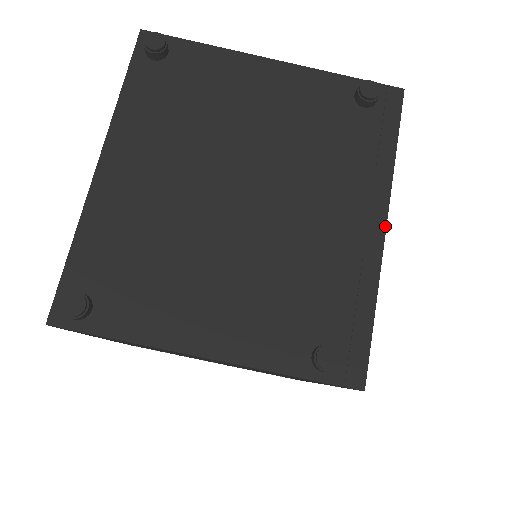
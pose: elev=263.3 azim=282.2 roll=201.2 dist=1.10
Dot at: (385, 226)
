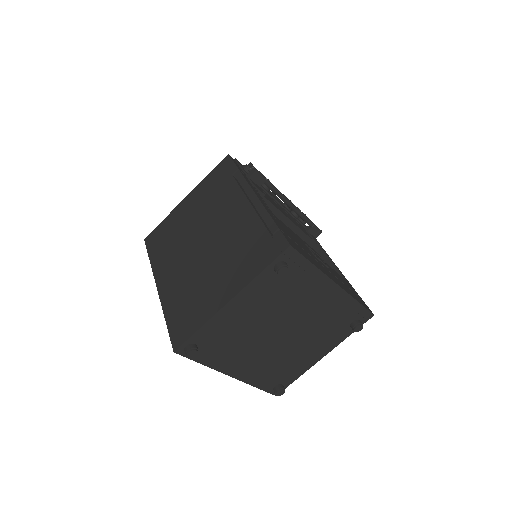
Dot at: (337, 285)
